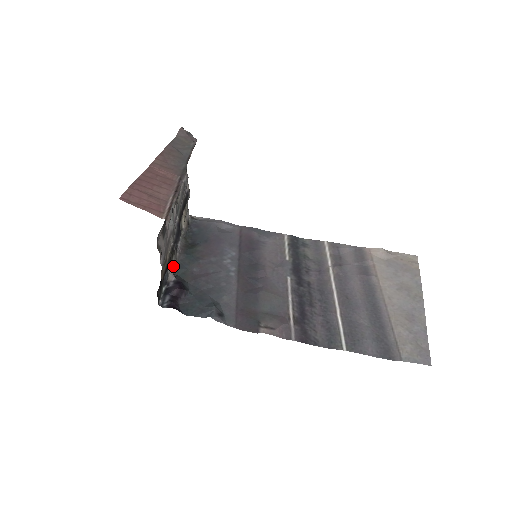
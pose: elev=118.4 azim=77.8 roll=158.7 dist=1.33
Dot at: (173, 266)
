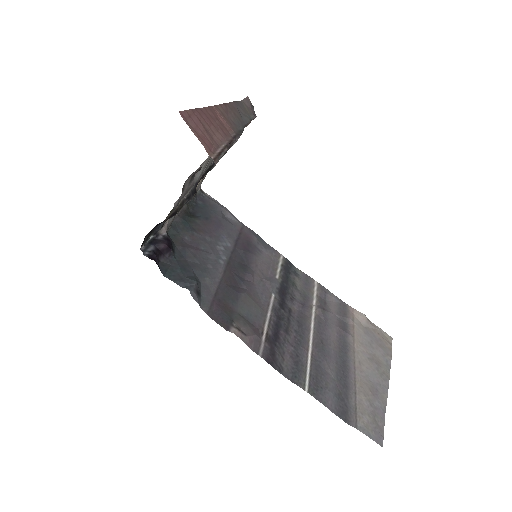
Dot at: (170, 221)
